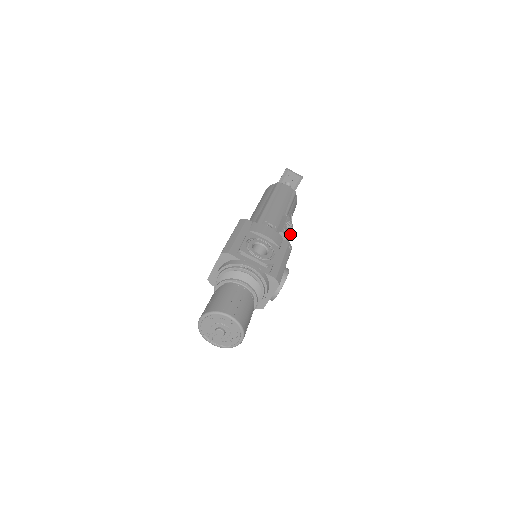
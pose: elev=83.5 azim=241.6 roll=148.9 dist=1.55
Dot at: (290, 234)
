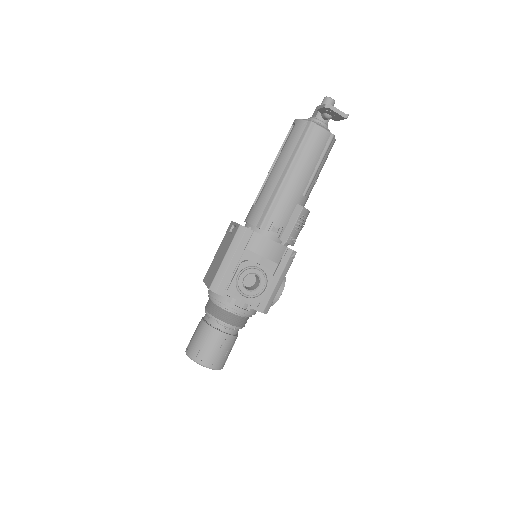
Dot at: (300, 230)
